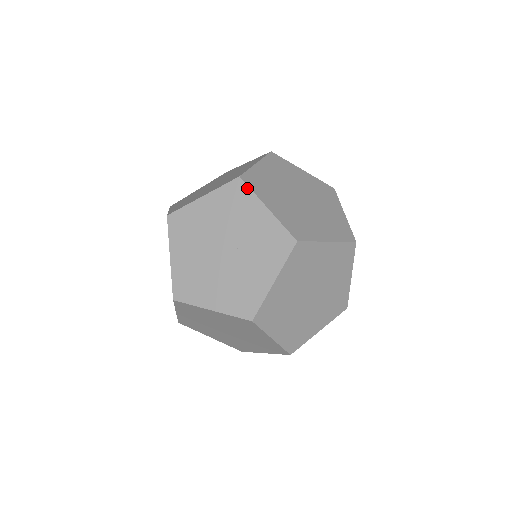
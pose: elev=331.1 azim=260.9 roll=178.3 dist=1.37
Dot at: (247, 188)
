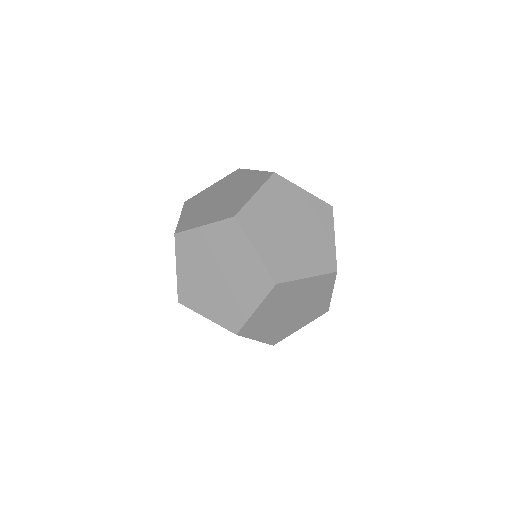
Dot at: (243, 170)
